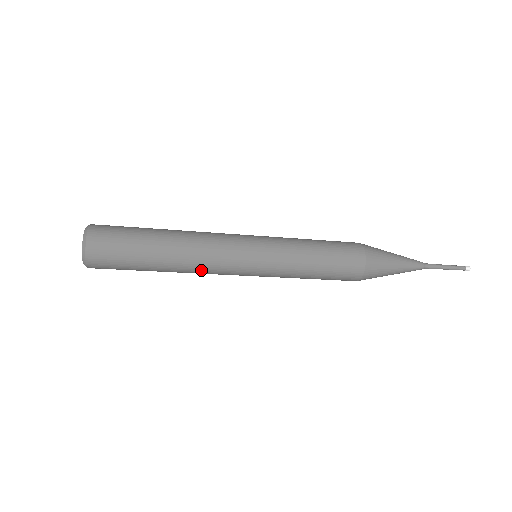
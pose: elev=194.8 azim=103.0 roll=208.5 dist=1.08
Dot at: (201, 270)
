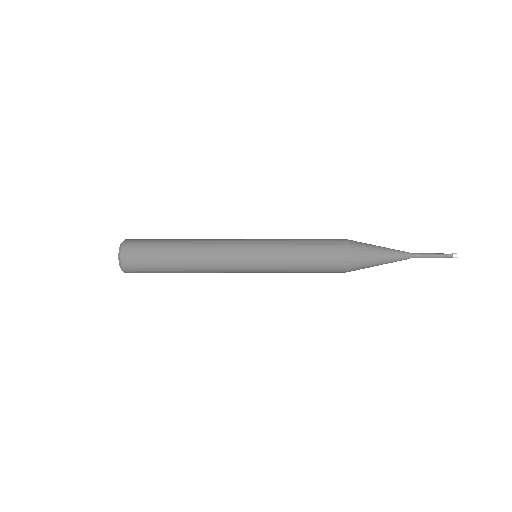
Dot at: (210, 272)
